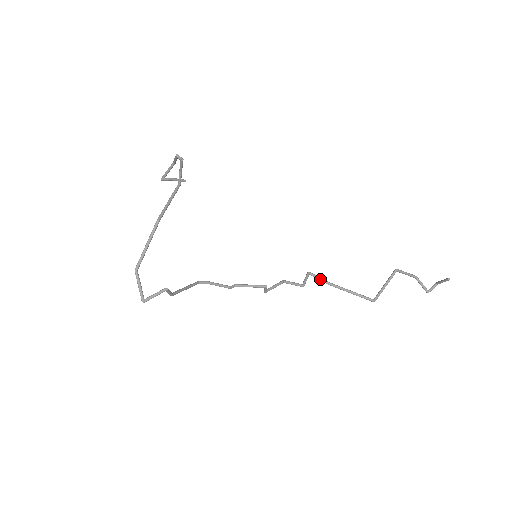
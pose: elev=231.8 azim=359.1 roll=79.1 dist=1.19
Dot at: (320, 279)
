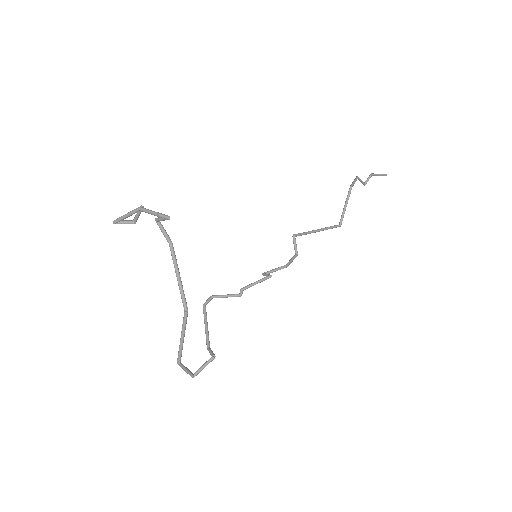
Dot at: occluded
